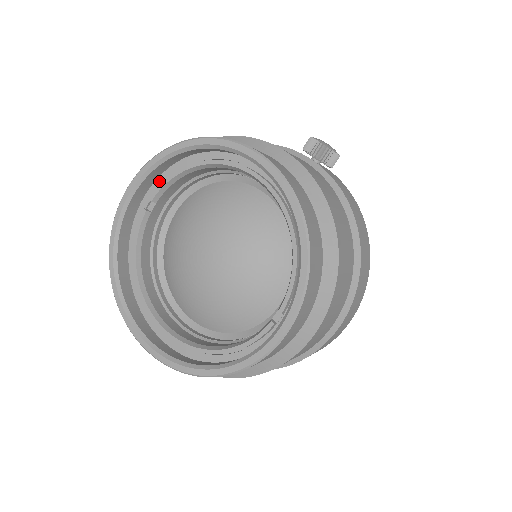
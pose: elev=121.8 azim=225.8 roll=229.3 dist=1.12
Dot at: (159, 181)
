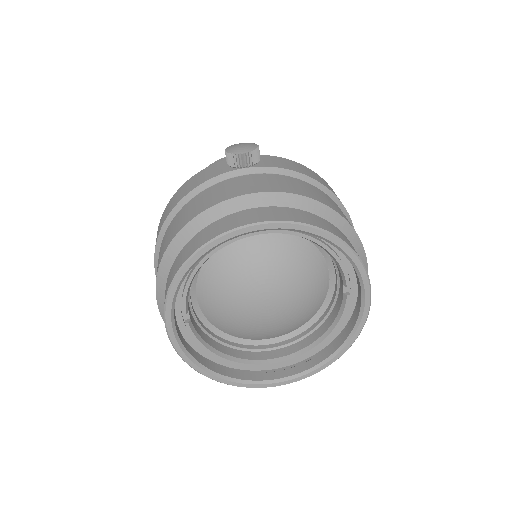
Dot at: (176, 298)
